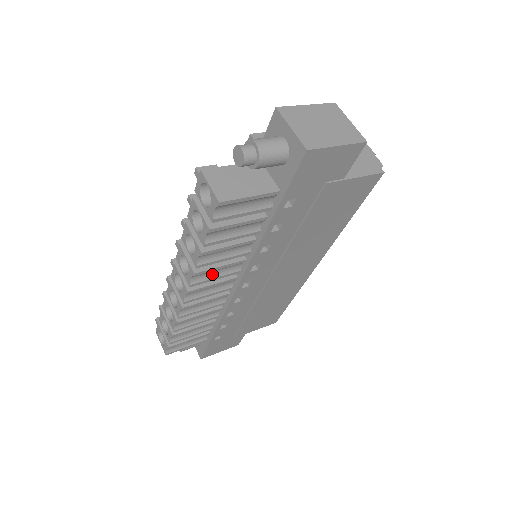
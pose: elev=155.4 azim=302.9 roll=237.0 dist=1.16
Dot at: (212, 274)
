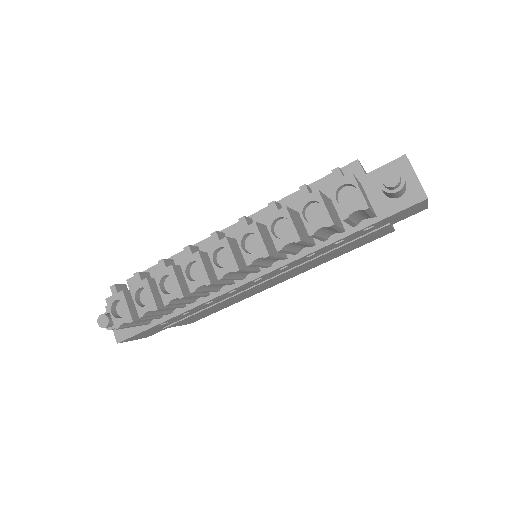
Dot at: (263, 261)
